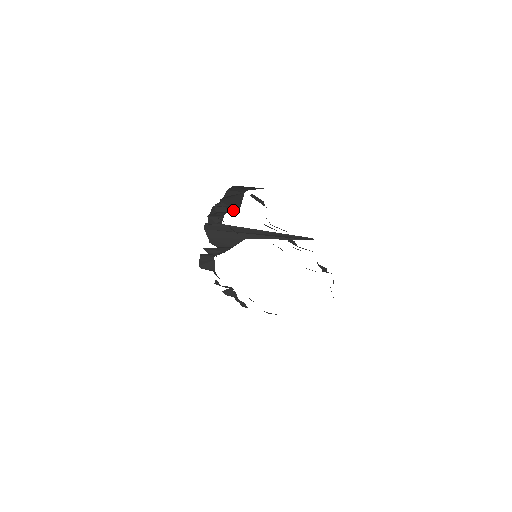
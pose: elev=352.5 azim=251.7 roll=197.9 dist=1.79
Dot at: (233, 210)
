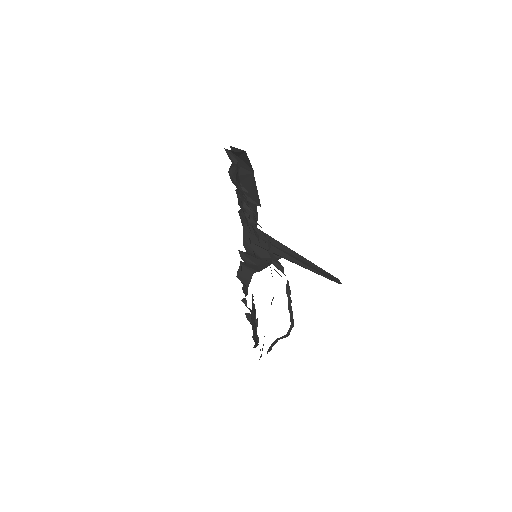
Dot at: (256, 203)
